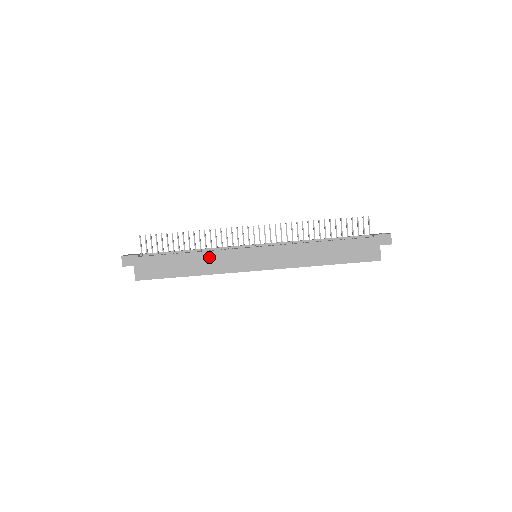
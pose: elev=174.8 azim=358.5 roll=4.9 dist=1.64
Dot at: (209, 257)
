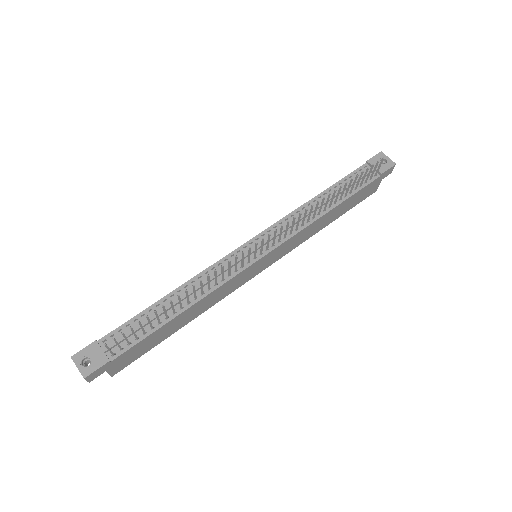
Dot at: (208, 298)
